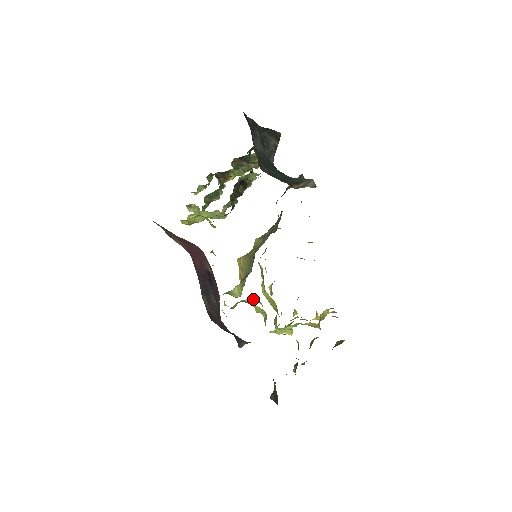
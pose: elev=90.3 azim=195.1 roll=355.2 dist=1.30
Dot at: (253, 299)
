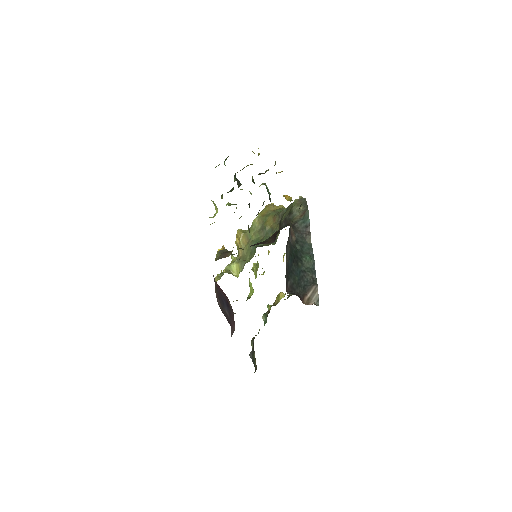
Dot at: occluded
